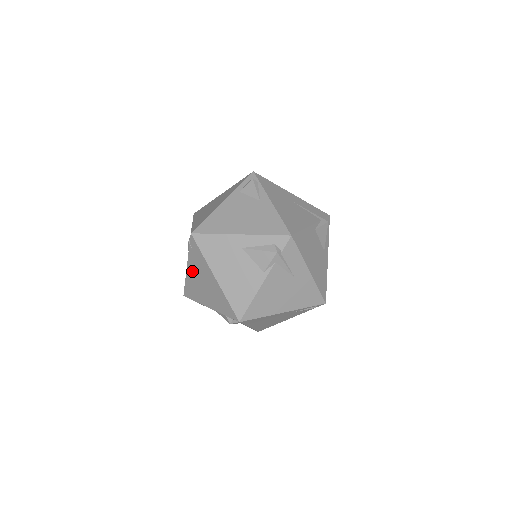
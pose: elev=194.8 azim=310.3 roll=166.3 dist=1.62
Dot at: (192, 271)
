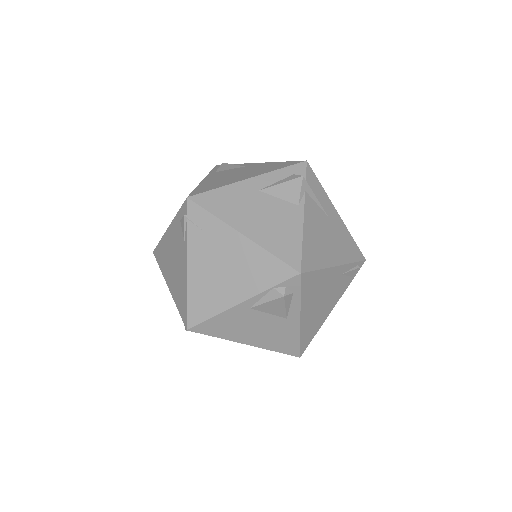
Dot at: (198, 263)
